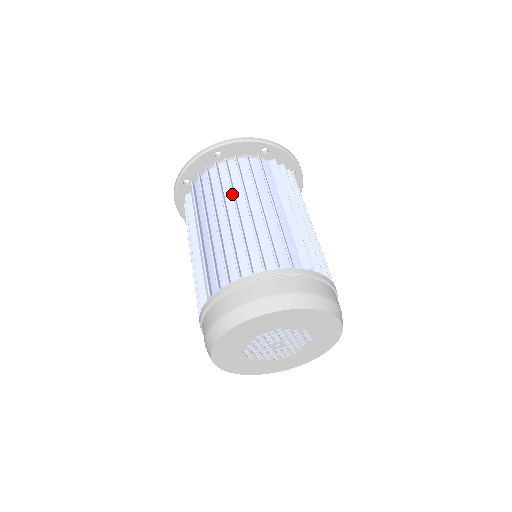
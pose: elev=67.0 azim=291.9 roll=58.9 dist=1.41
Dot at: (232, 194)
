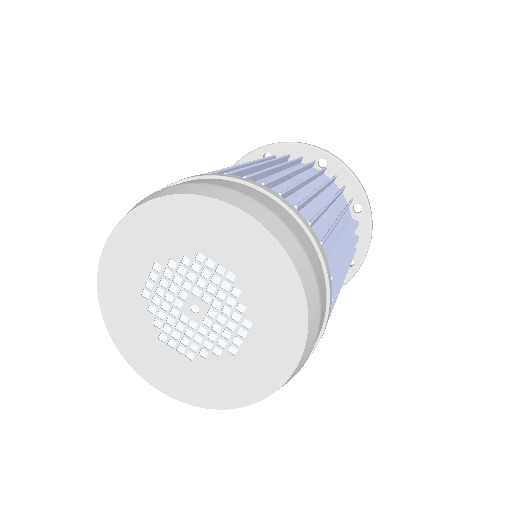
Dot at: occluded
